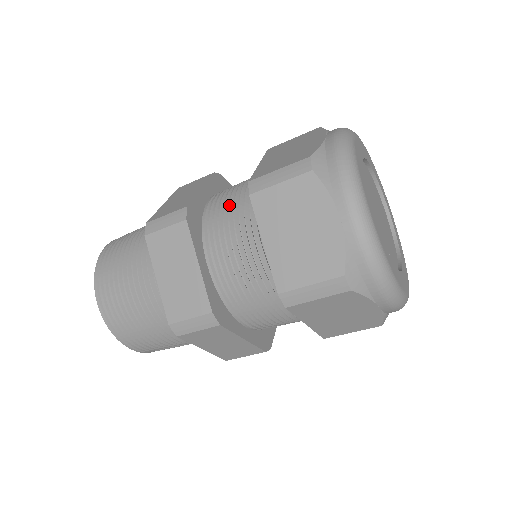
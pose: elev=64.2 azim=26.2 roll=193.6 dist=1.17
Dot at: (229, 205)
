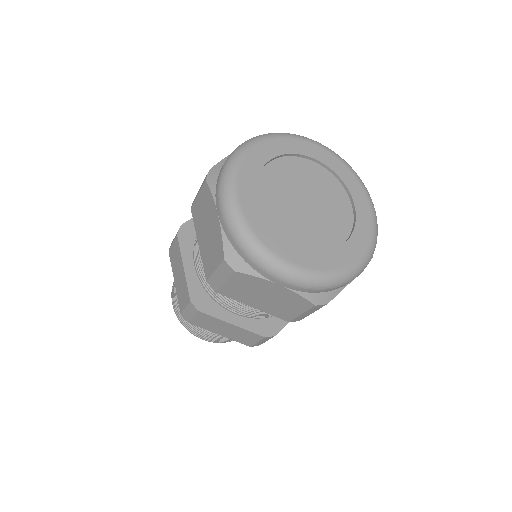
Dot at: occluded
